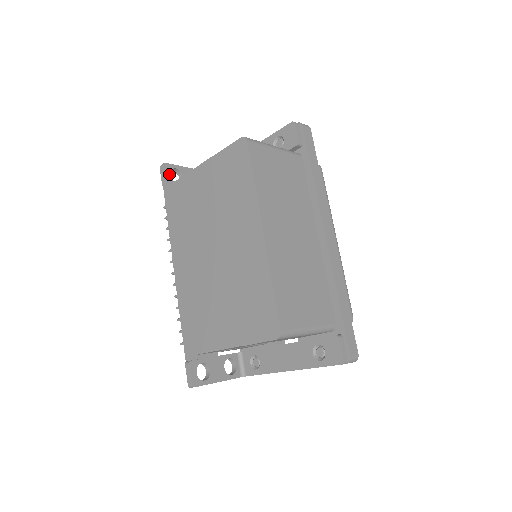
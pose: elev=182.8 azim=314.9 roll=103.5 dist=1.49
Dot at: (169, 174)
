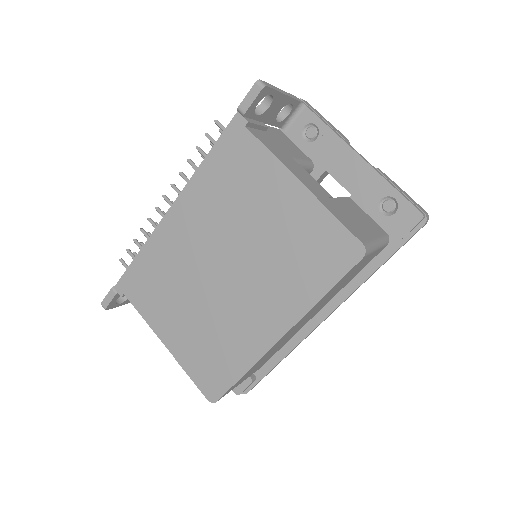
Dot at: (258, 102)
